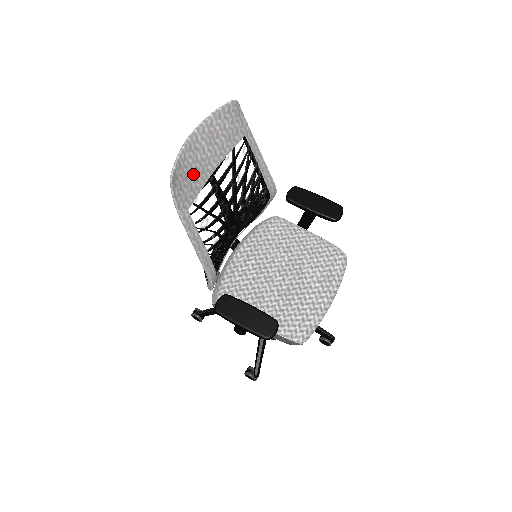
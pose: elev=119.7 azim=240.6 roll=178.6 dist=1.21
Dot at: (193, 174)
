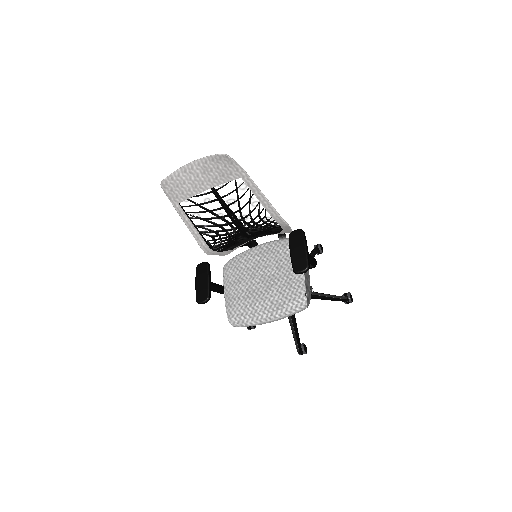
Dot at: (186, 186)
